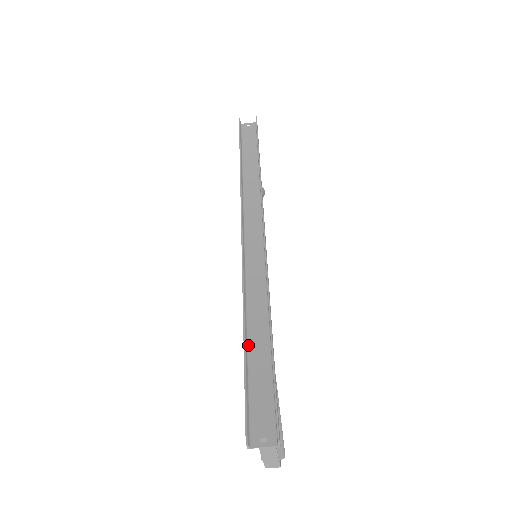
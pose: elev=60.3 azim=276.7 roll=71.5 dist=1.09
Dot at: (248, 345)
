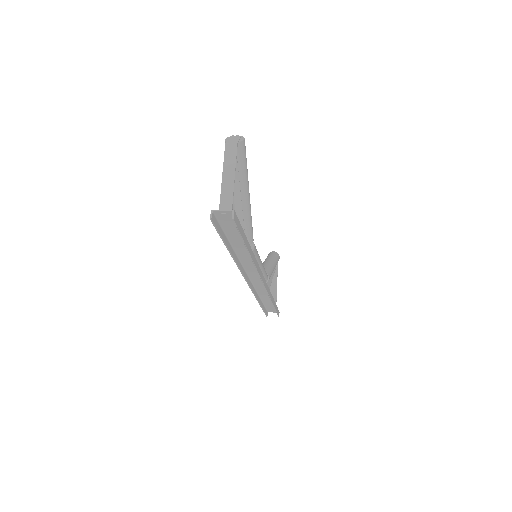
Dot at: (262, 301)
